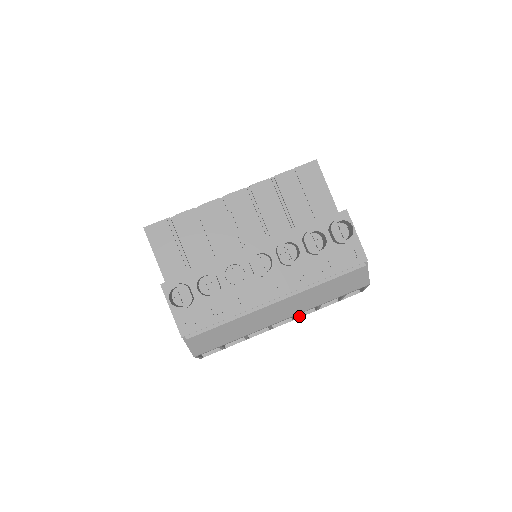
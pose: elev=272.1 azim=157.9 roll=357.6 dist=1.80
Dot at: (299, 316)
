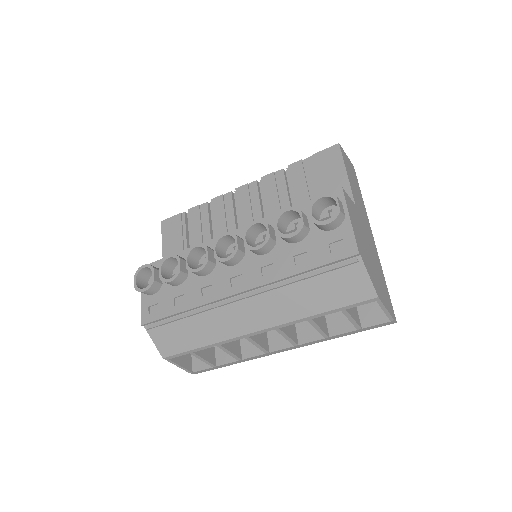
Dot at: (303, 342)
